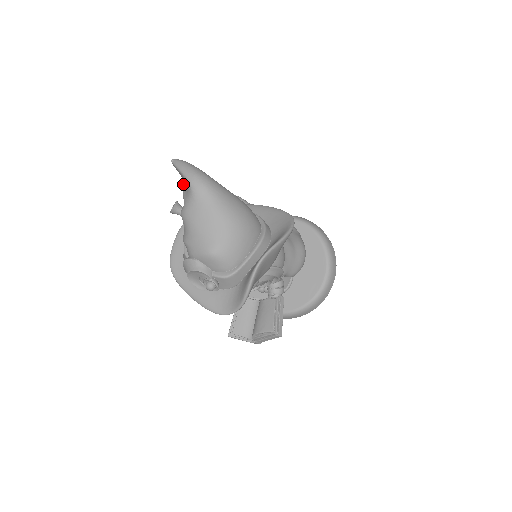
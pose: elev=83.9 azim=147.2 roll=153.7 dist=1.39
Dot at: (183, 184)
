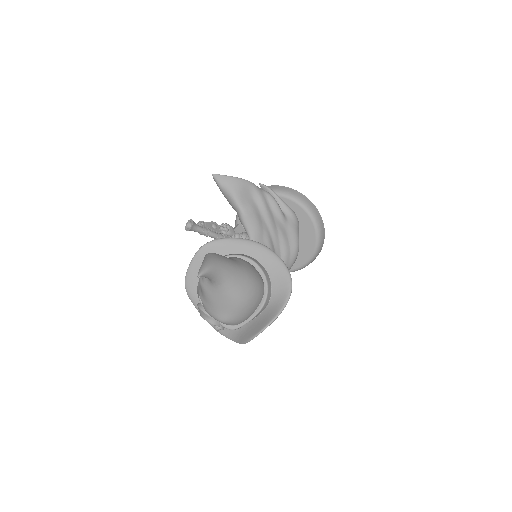
Dot at: occluded
